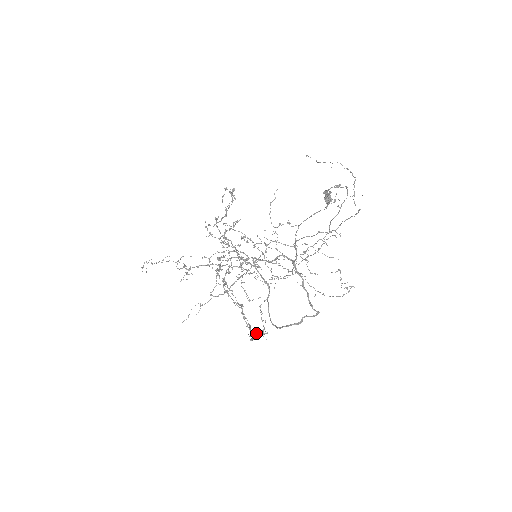
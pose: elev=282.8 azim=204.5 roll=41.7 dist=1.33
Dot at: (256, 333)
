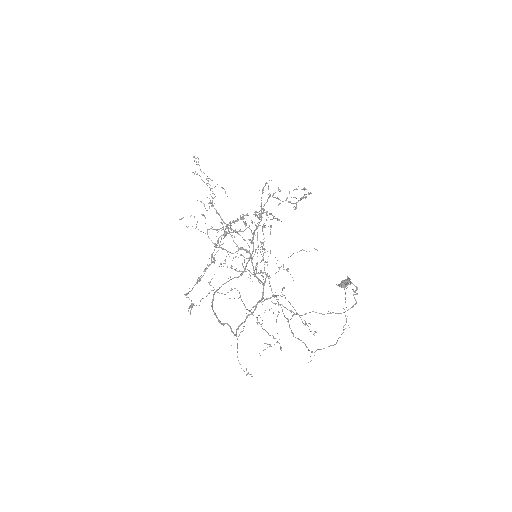
Dot at: occluded
